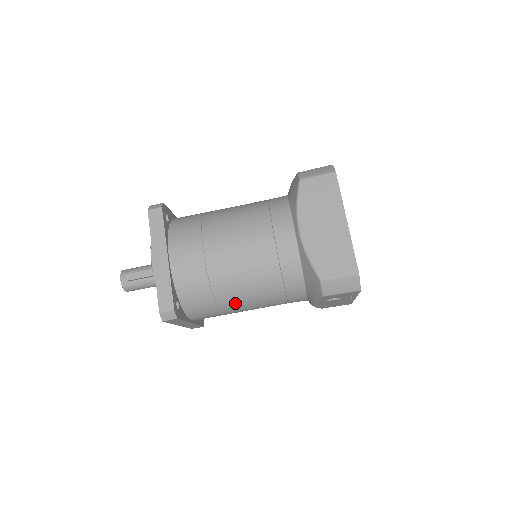
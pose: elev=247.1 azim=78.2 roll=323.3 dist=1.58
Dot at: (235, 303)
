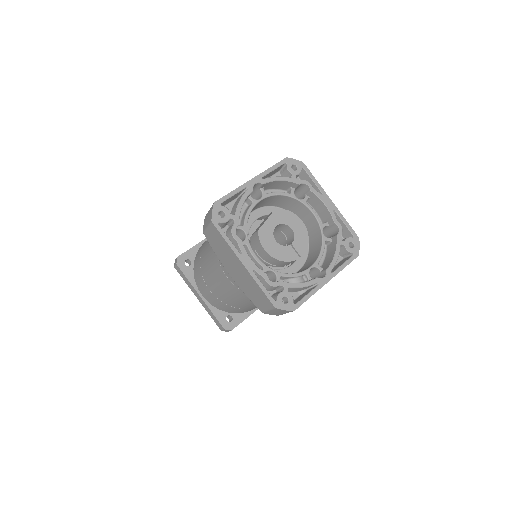
Dot at: occluded
